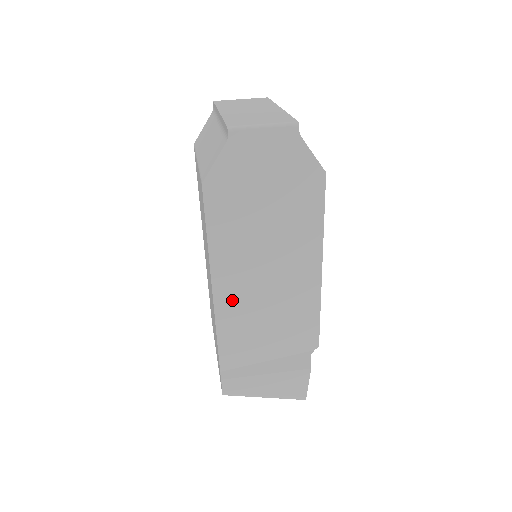
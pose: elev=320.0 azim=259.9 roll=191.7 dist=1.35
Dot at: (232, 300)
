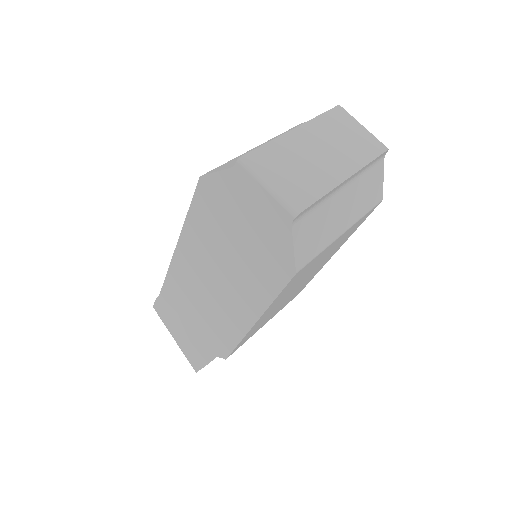
Dot at: (185, 268)
